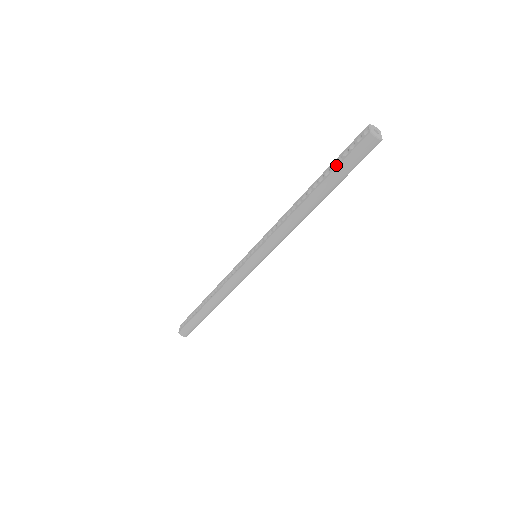
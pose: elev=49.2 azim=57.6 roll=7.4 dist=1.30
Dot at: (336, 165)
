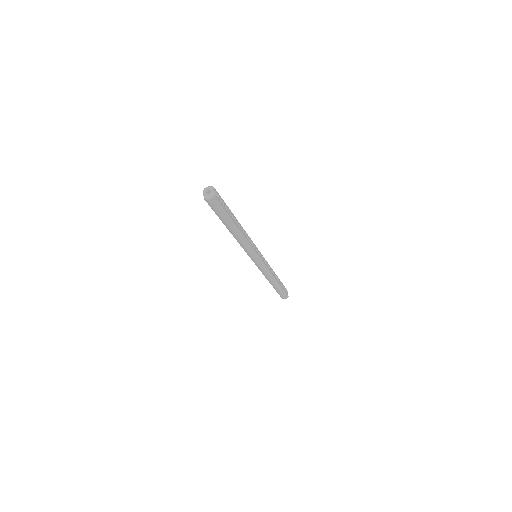
Dot at: occluded
